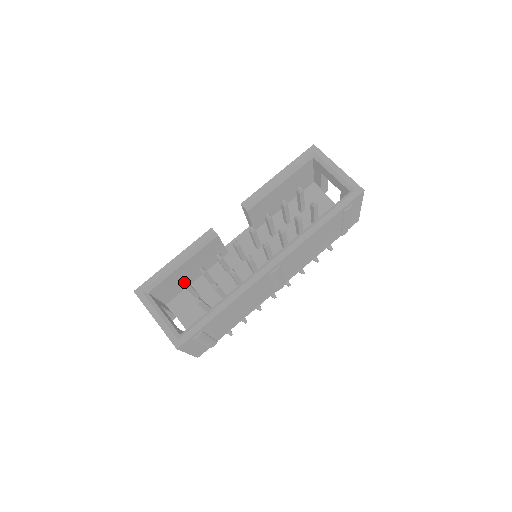
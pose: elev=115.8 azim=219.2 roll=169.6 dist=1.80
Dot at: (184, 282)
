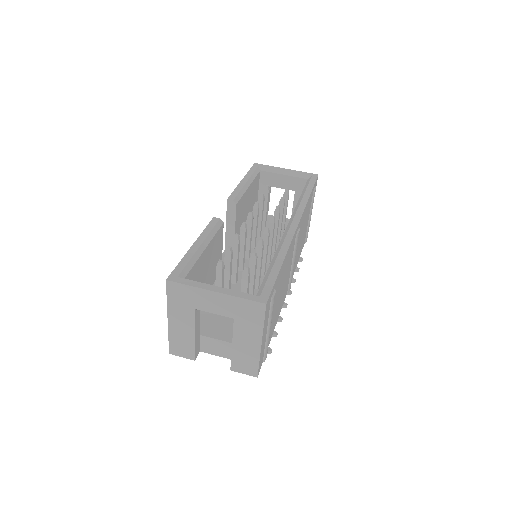
Dot at: (219, 260)
